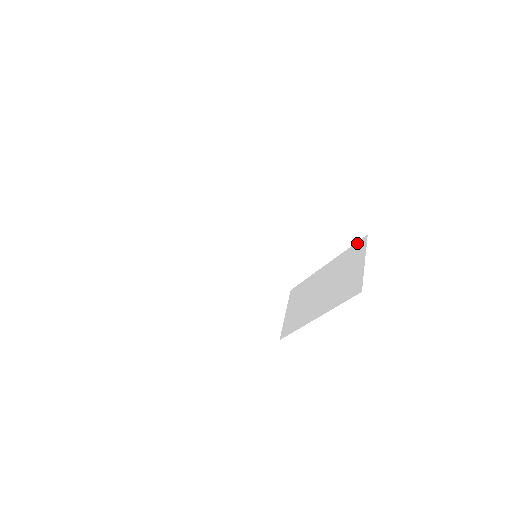
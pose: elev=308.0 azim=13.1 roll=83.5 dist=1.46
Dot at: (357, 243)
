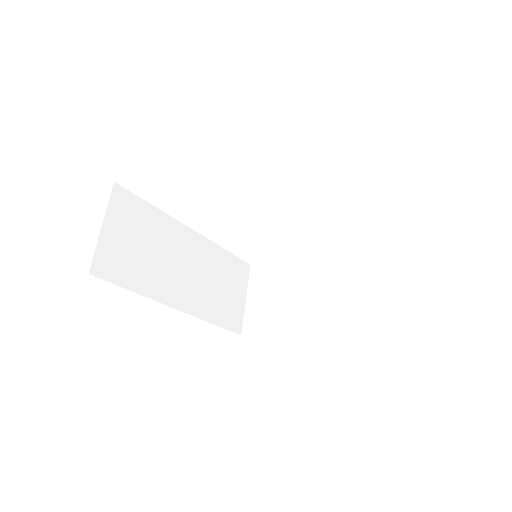
Dot at: (375, 246)
